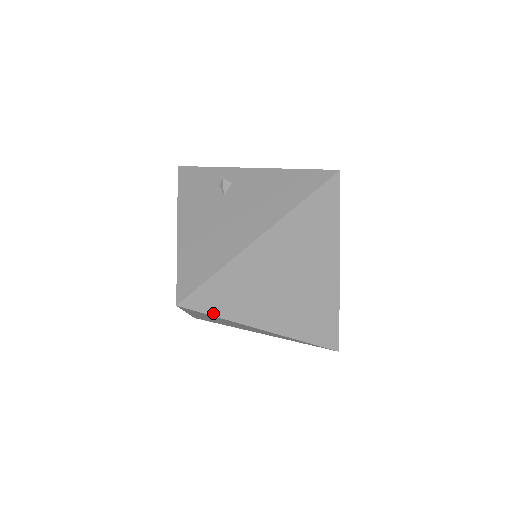
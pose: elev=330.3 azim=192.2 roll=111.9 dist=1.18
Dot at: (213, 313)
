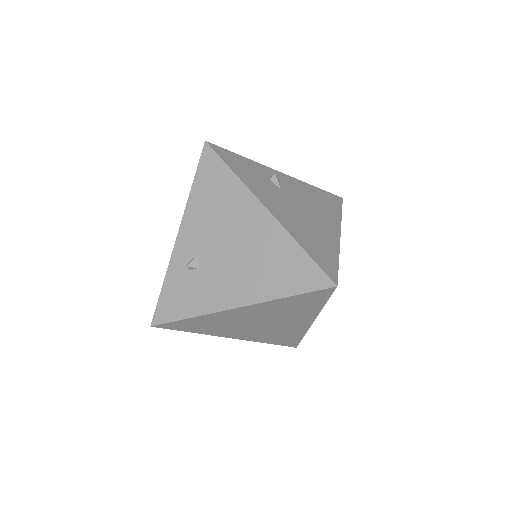
Dot at: (328, 299)
